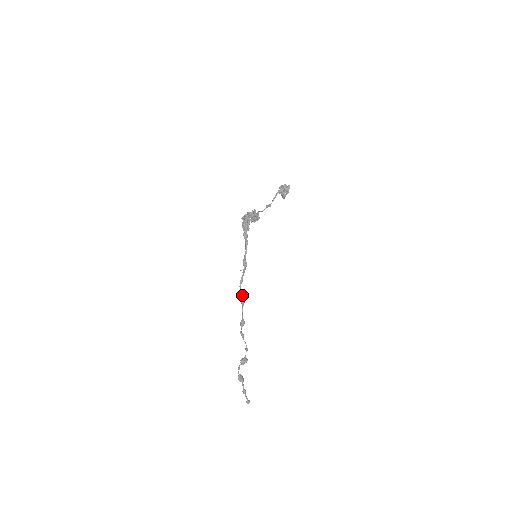
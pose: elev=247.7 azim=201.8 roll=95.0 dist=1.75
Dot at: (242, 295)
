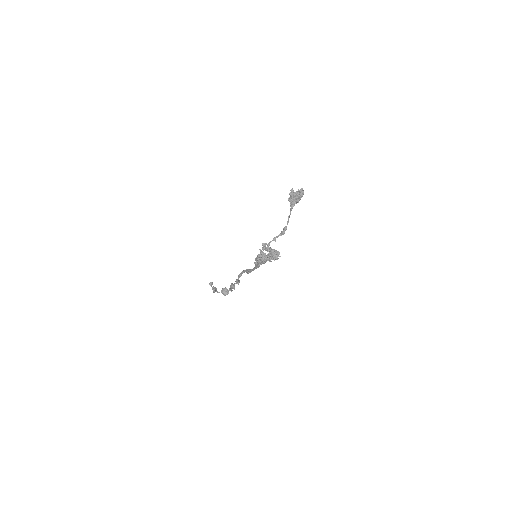
Dot at: (238, 281)
